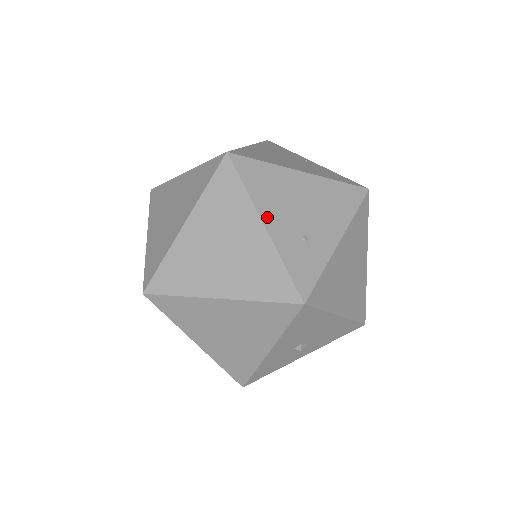
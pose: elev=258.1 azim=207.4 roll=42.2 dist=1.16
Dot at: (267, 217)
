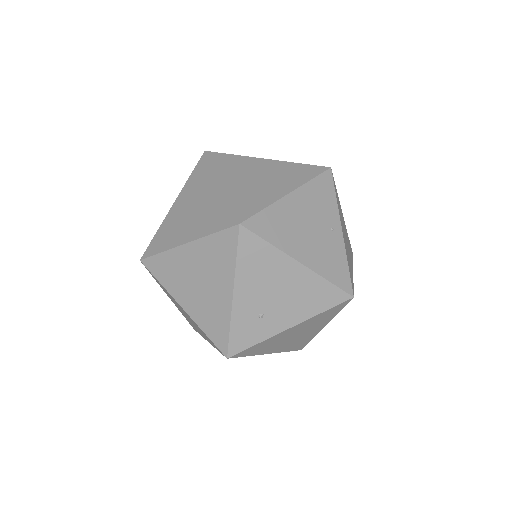
Dot at: (240, 290)
